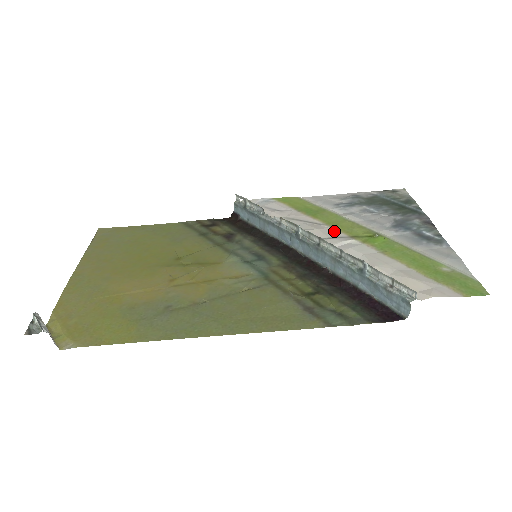
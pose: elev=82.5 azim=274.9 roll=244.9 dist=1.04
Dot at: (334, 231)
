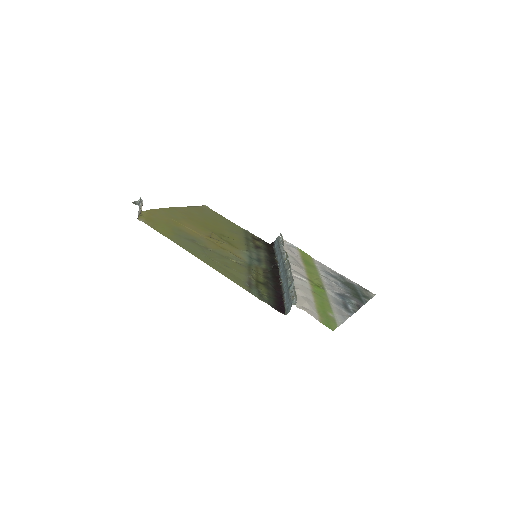
Dot at: (304, 273)
